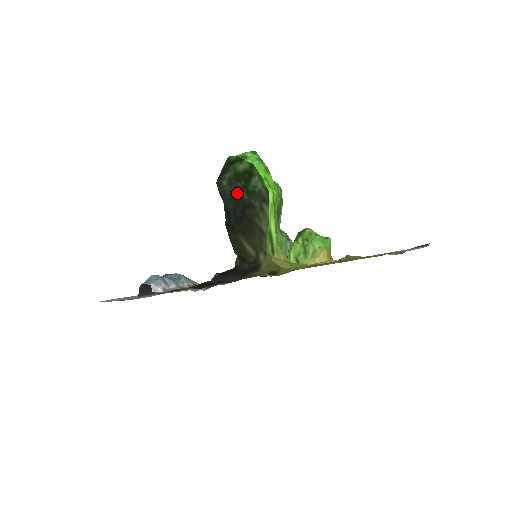
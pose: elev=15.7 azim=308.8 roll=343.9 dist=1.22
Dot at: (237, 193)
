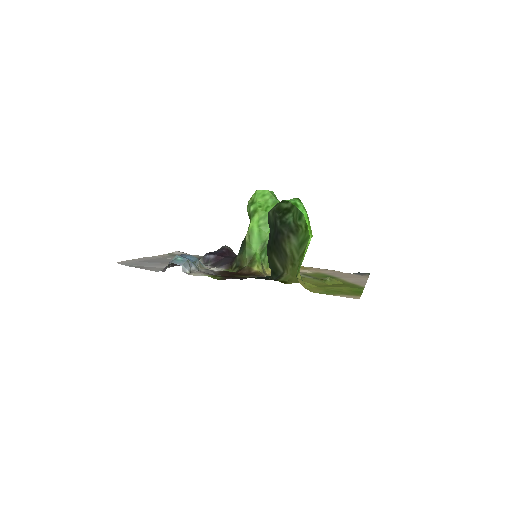
Dot at: (275, 222)
